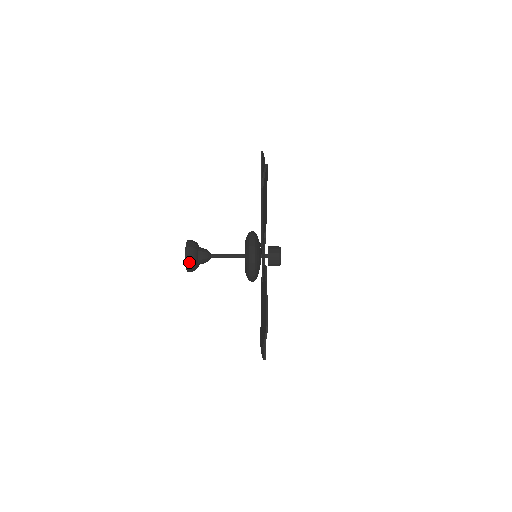
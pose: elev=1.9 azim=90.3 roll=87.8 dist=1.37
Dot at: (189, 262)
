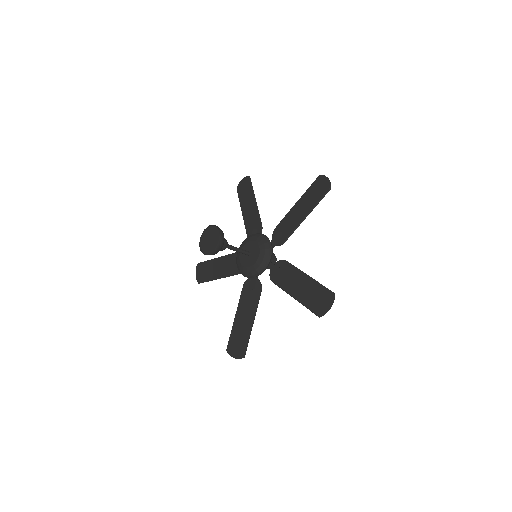
Dot at: (221, 243)
